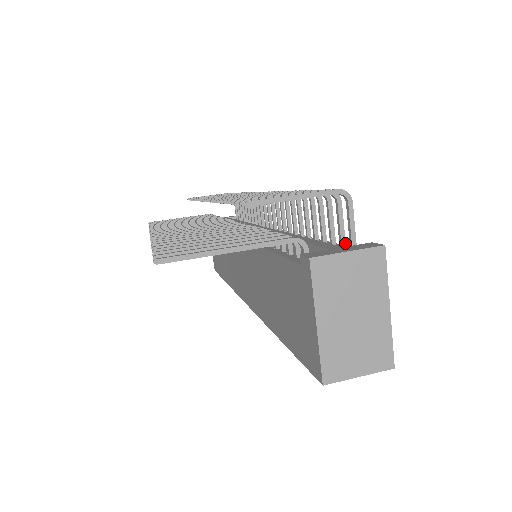
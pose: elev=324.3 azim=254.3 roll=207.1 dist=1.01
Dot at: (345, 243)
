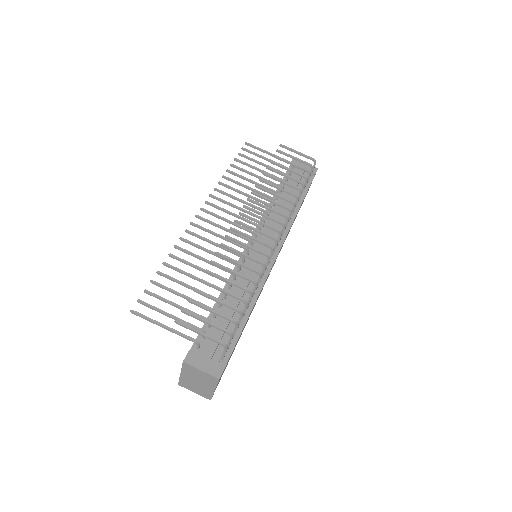
Dot at: (228, 348)
